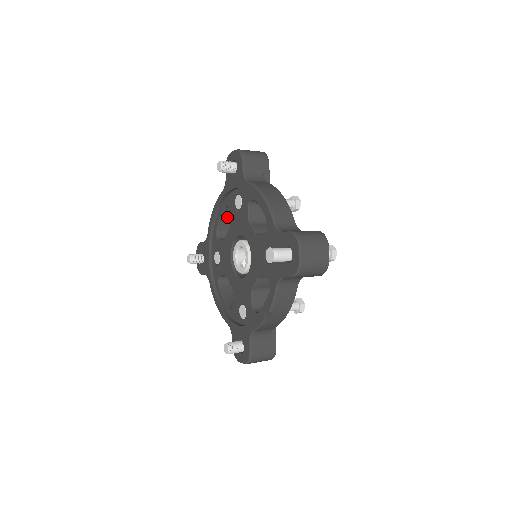
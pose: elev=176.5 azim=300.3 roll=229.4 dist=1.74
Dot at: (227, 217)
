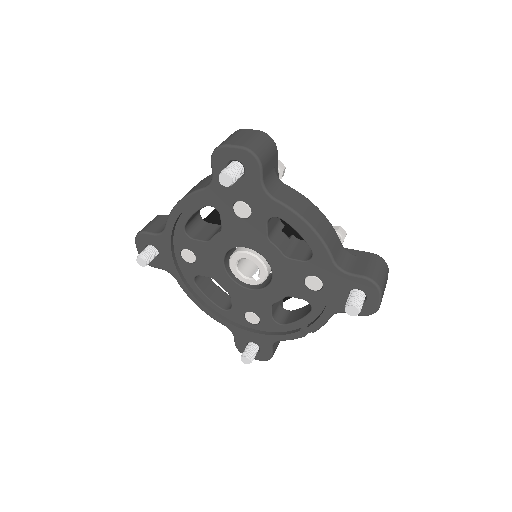
Dot at: occluded
